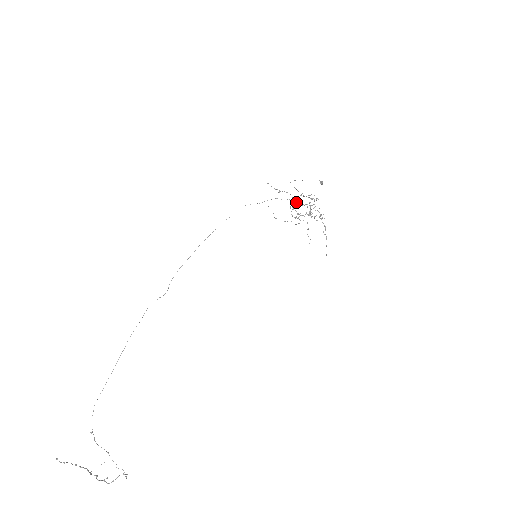
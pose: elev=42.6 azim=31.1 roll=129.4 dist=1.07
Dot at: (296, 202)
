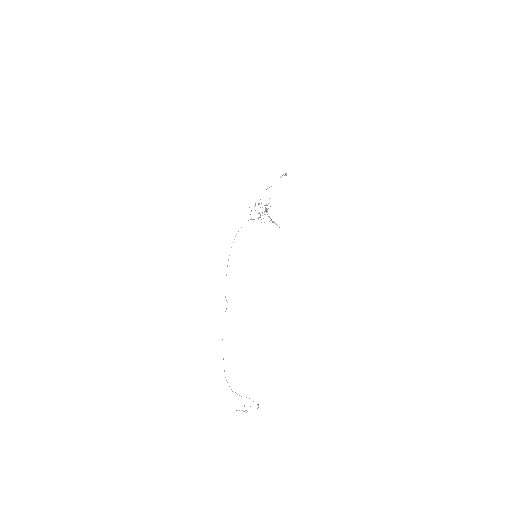
Dot at: occluded
